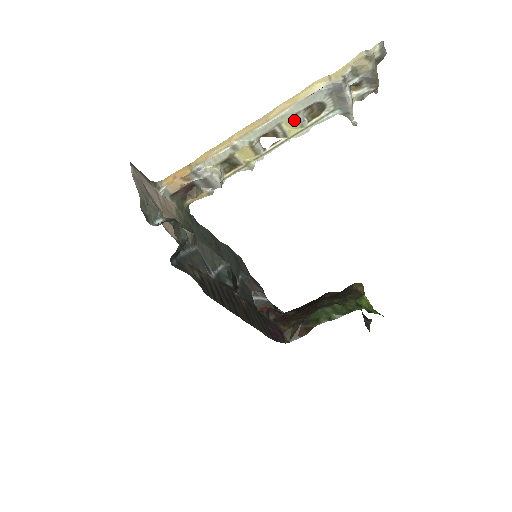
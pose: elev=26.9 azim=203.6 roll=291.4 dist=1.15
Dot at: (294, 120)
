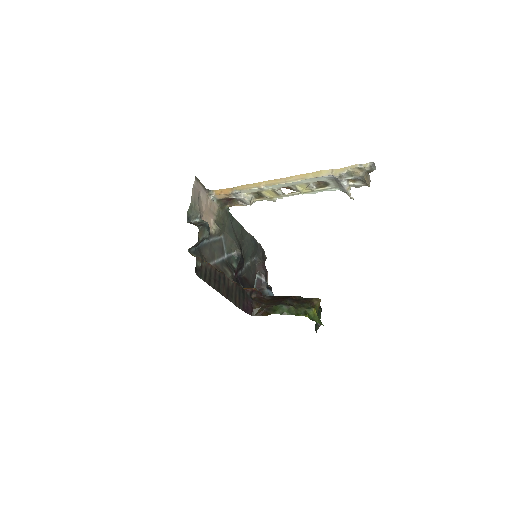
Dot at: (305, 185)
